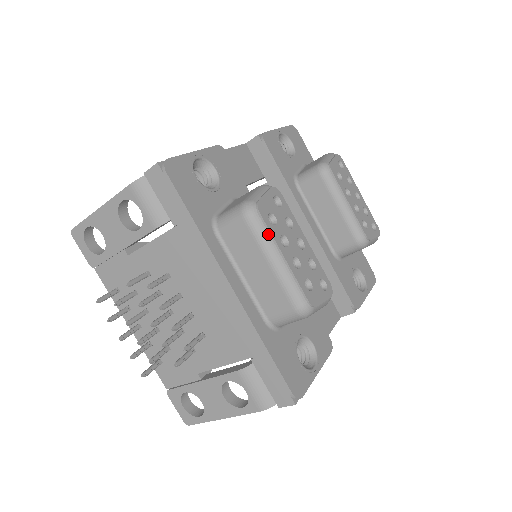
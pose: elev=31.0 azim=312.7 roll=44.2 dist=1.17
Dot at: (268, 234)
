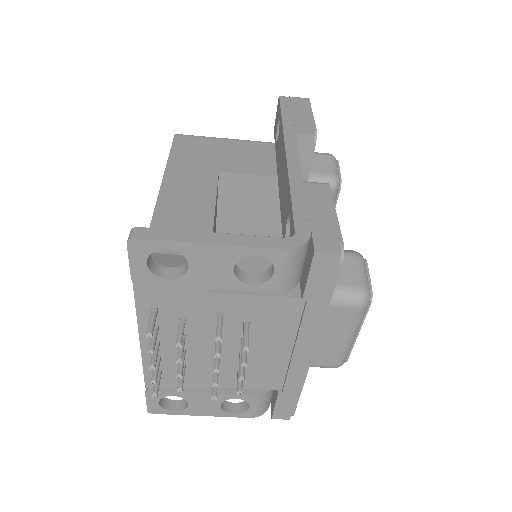
Dot at: (363, 318)
